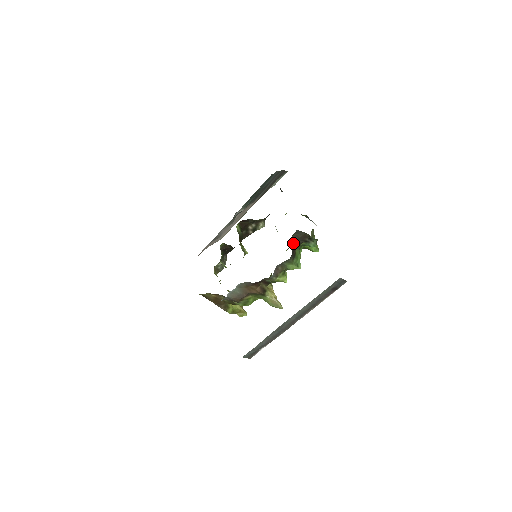
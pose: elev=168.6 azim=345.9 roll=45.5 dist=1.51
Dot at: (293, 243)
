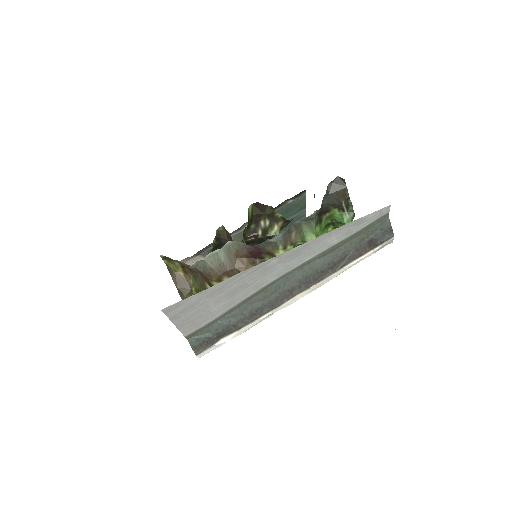
Dot at: (326, 197)
